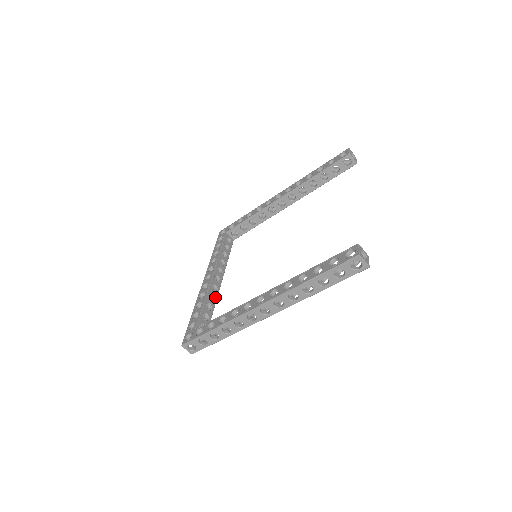
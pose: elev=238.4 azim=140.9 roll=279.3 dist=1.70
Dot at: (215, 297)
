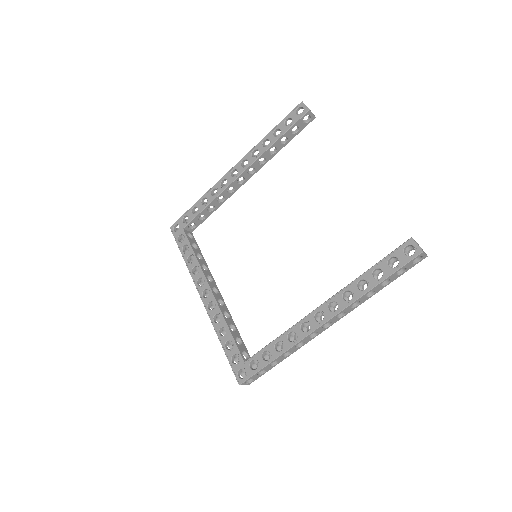
Dot at: (228, 313)
